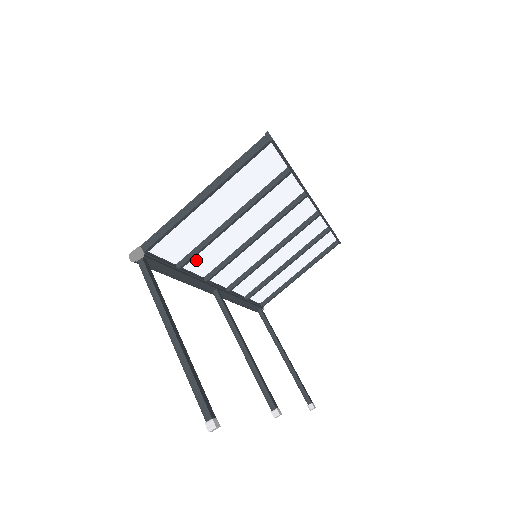
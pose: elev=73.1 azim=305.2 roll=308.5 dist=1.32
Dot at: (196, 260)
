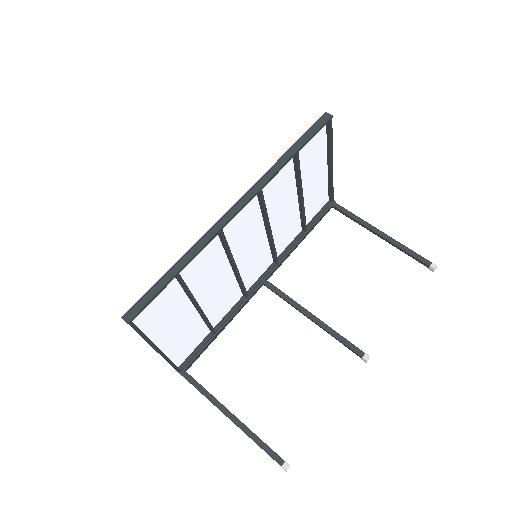
Dot at: (219, 314)
